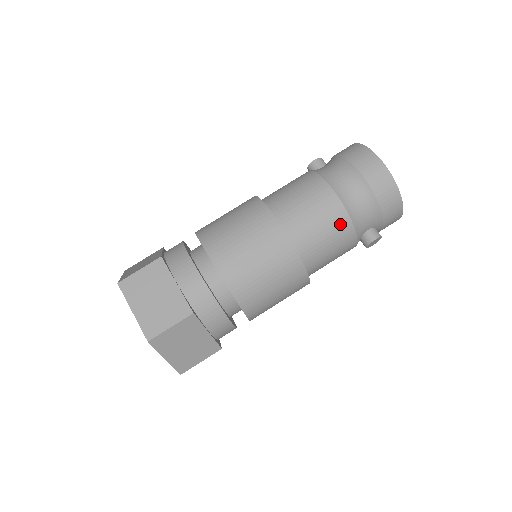
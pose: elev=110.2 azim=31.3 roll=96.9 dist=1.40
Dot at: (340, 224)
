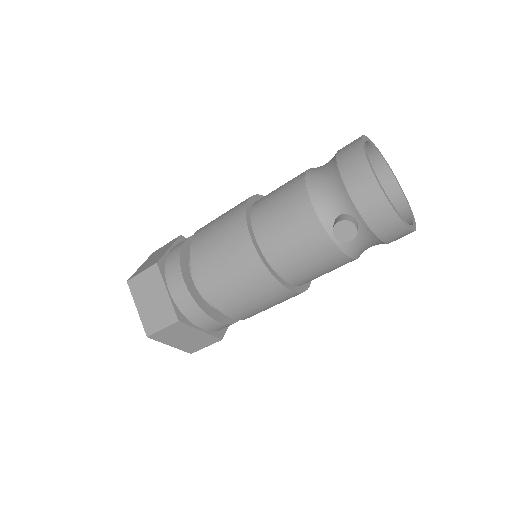
Dot at: (297, 199)
